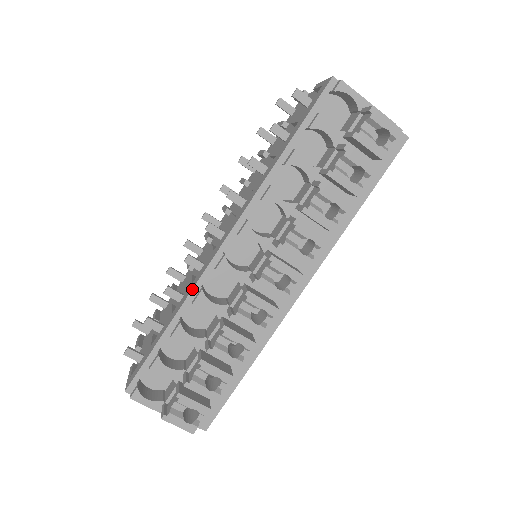
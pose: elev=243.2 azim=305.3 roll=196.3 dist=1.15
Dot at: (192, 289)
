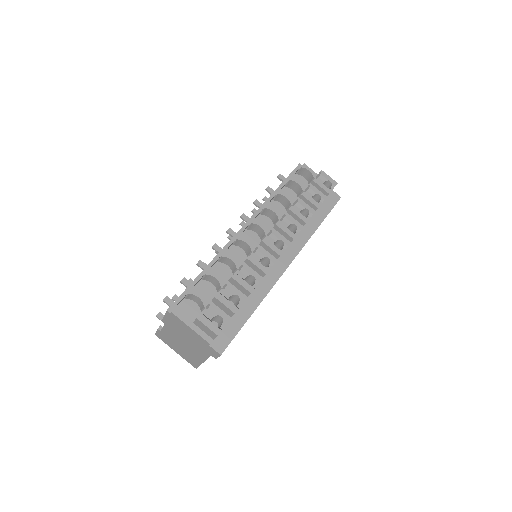
Dot at: (221, 250)
